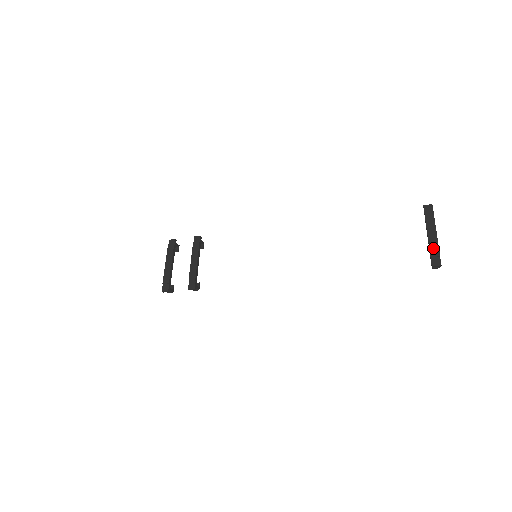
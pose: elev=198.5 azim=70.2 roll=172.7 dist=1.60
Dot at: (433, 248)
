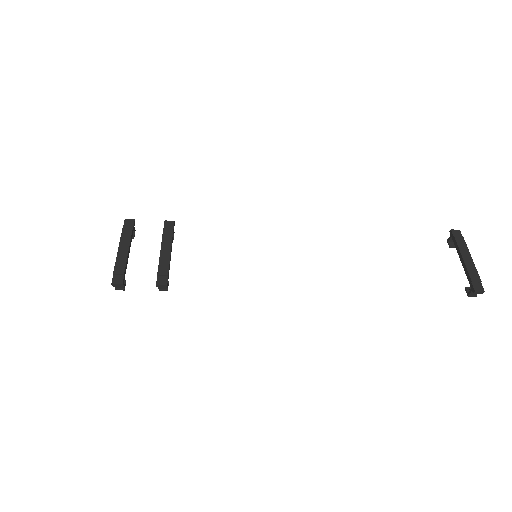
Dot at: (472, 273)
